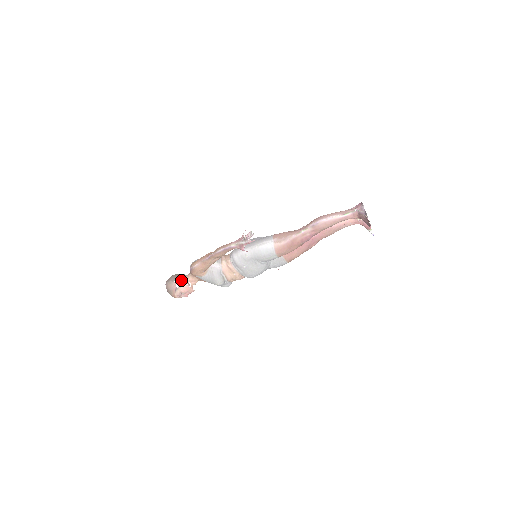
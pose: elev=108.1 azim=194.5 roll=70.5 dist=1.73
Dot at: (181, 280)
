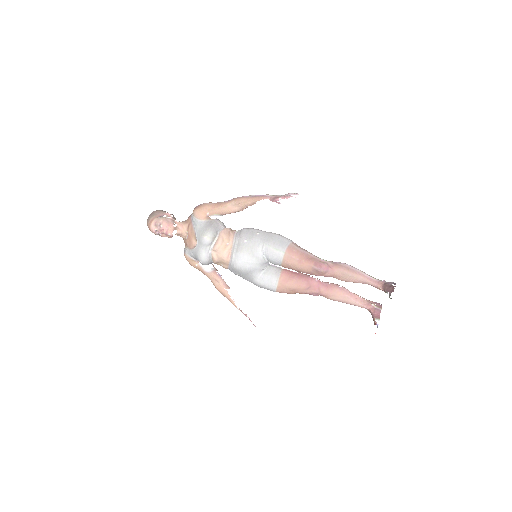
Dot at: (172, 217)
